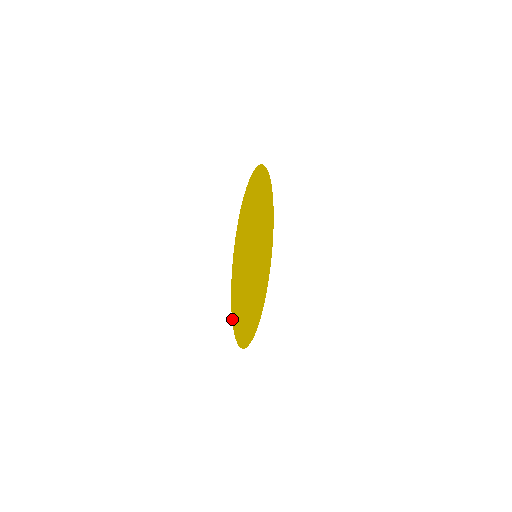
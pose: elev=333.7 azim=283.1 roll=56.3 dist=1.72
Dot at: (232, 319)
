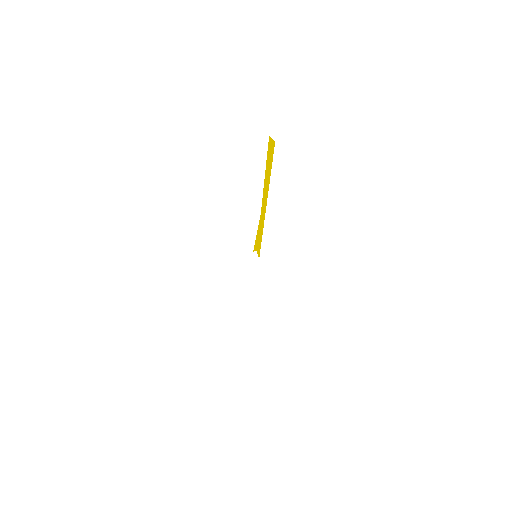
Dot at: occluded
